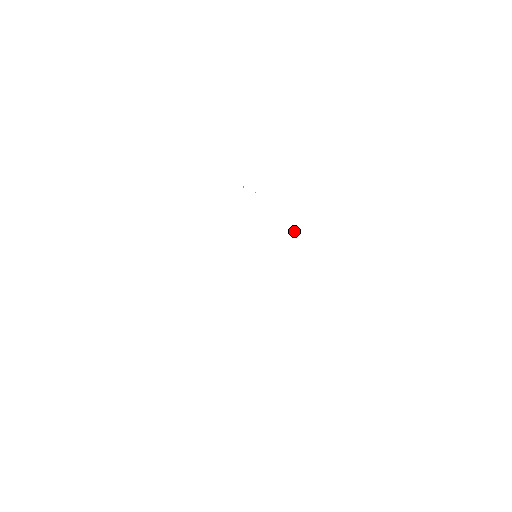
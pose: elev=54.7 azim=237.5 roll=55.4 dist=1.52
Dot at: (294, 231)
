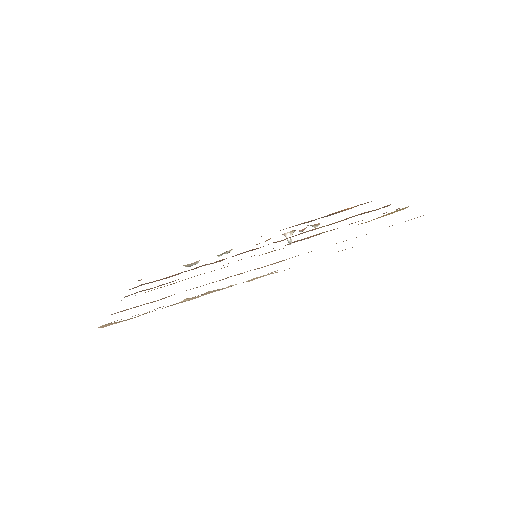
Dot at: (286, 237)
